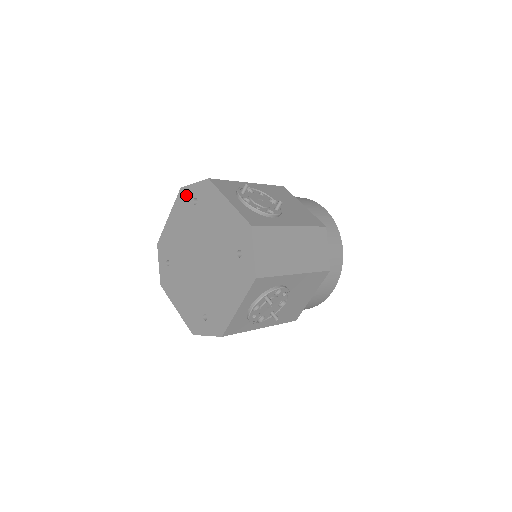
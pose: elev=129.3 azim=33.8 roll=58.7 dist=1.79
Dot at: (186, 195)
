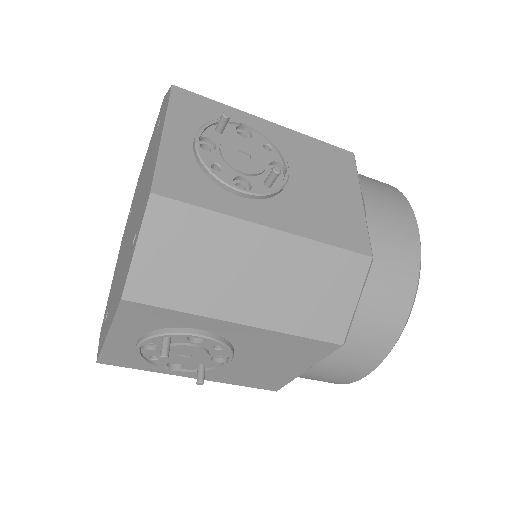
Dot at: (160, 111)
